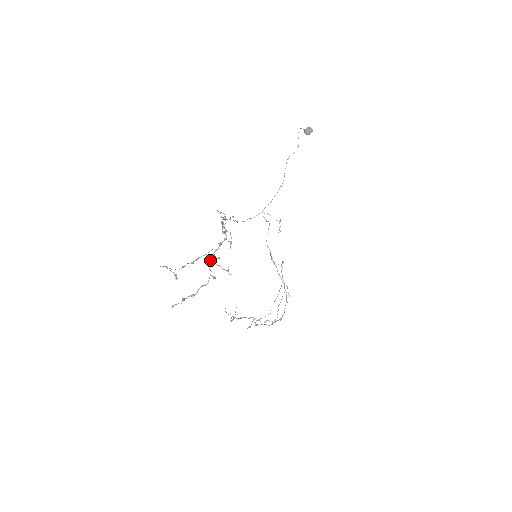
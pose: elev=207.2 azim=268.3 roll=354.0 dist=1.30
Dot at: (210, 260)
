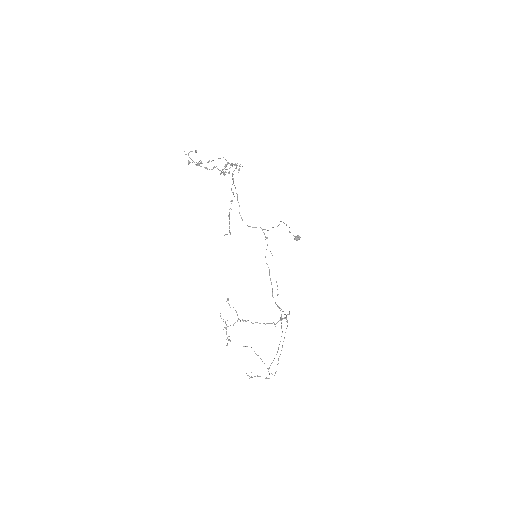
Dot at: (222, 170)
